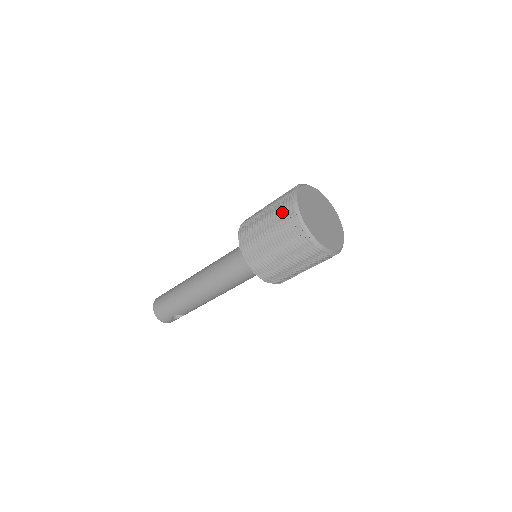
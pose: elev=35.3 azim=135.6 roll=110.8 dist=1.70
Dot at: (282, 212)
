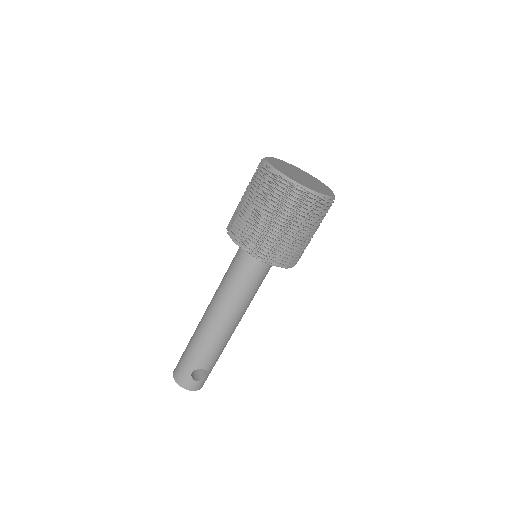
Dot at: (255, 175)
